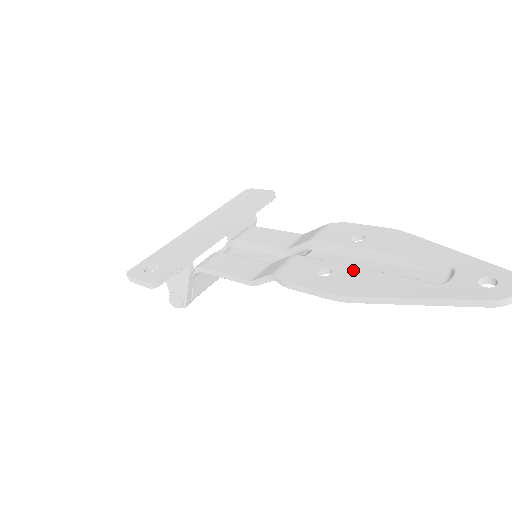
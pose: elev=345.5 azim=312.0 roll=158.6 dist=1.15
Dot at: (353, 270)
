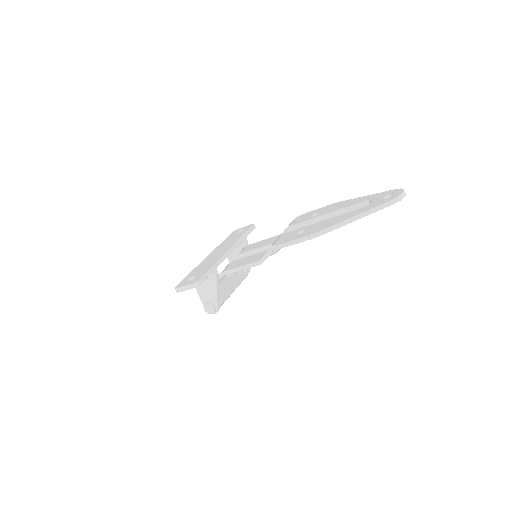
Dot at: (317, 224)
